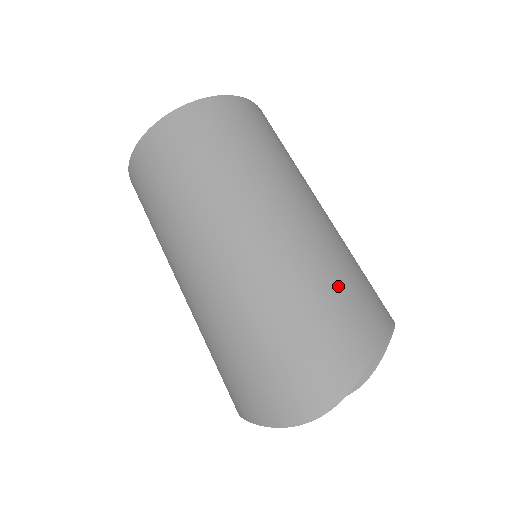
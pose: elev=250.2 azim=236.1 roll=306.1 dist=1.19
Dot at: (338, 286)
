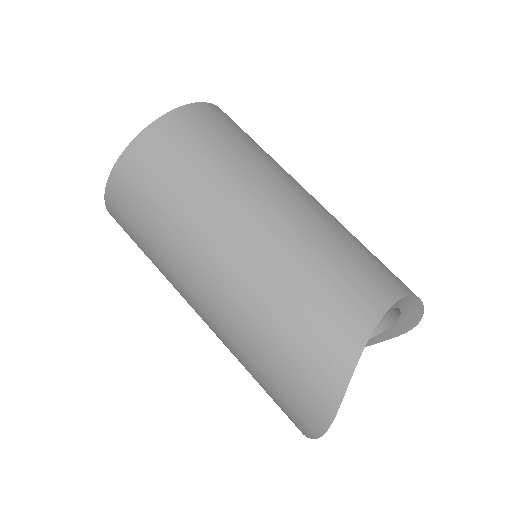
Dot at: (298, 317)
